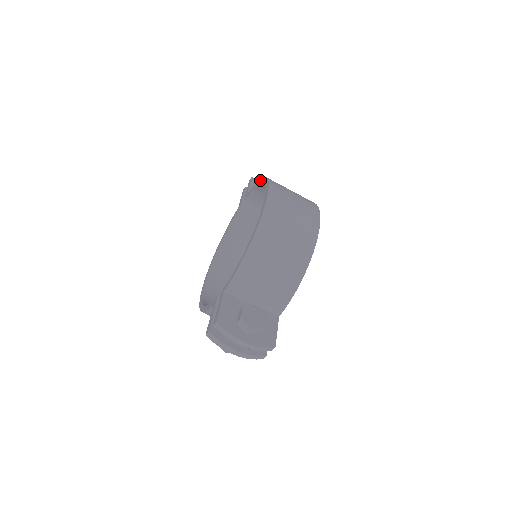
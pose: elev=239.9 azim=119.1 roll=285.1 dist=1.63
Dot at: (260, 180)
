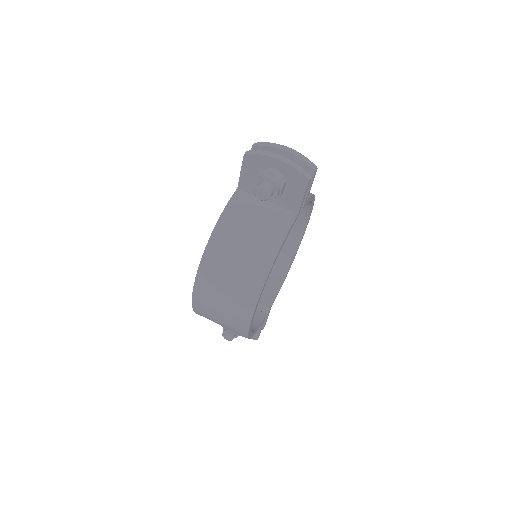
Dot at: occluded
